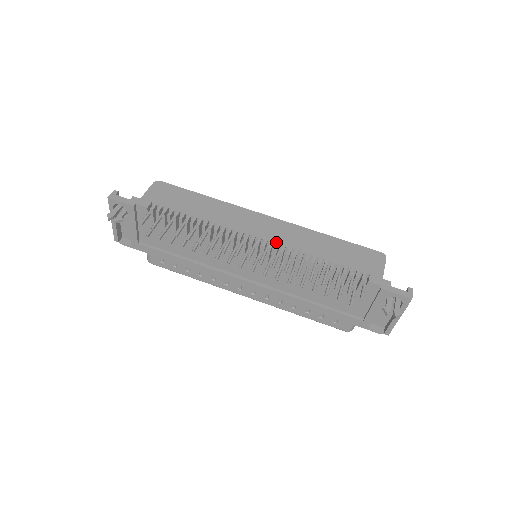
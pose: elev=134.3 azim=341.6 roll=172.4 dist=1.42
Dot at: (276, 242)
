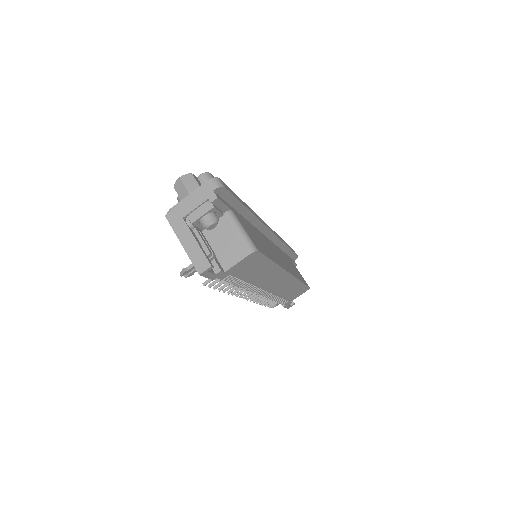
Dot at: (271, 292)
